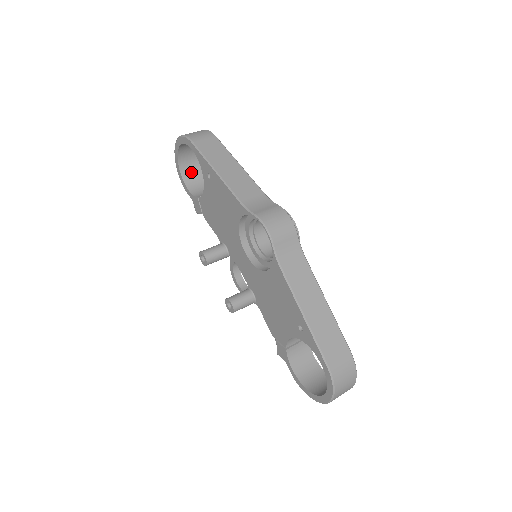
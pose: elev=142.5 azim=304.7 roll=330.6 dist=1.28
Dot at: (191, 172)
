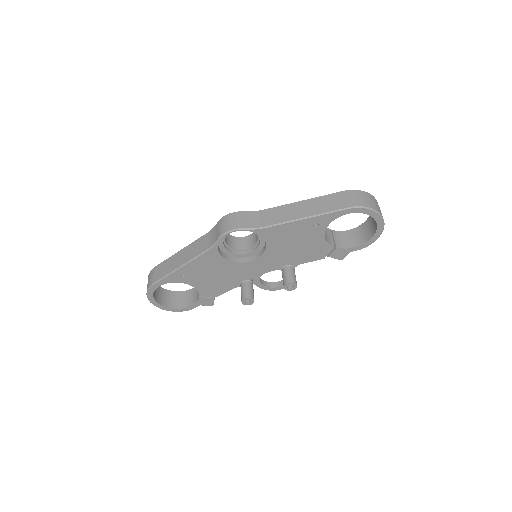
Dot at: (179, 301)
